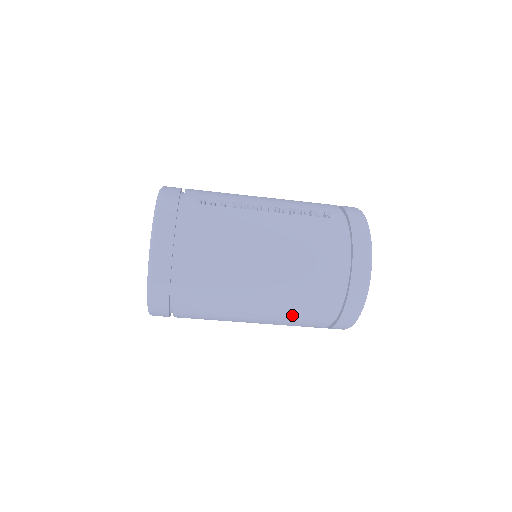
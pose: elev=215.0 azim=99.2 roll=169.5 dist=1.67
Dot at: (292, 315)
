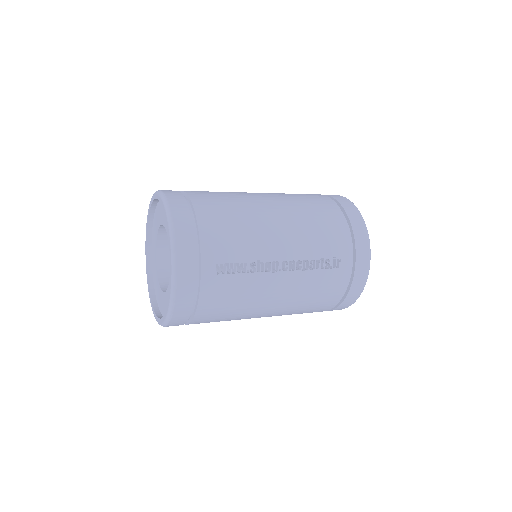
Dot at: occluded
